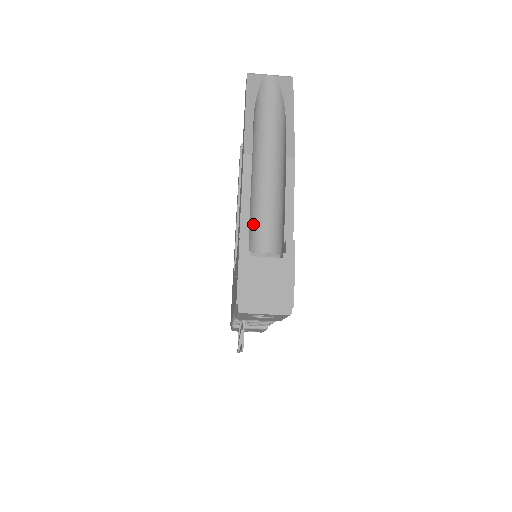
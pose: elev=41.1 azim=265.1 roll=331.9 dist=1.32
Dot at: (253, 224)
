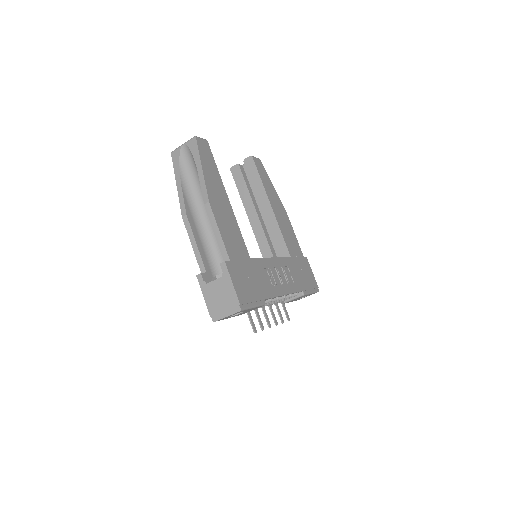
Dot at: (213, 255)
